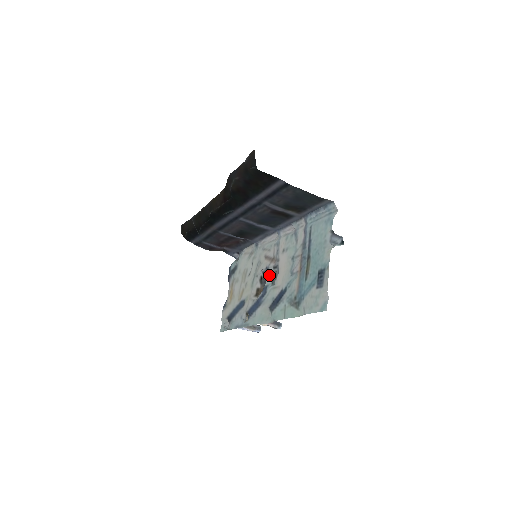
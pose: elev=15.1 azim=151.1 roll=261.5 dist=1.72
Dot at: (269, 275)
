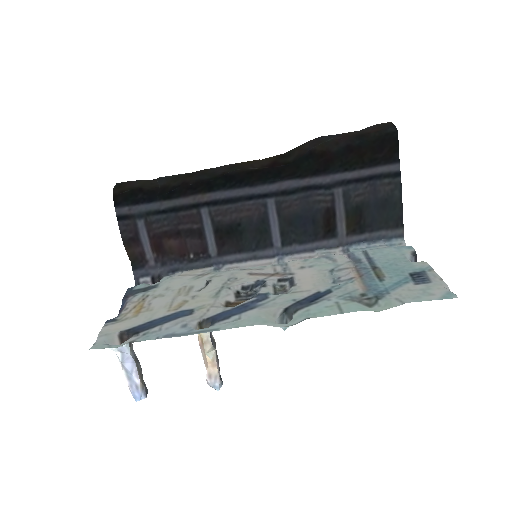
Dot at: (268, 285)
